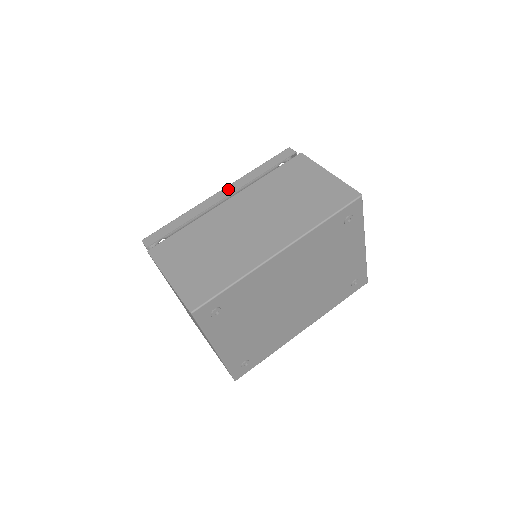
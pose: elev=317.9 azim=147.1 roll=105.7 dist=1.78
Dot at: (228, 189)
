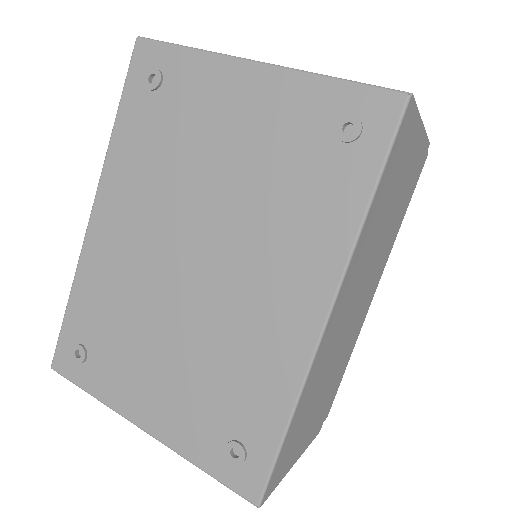
Dot at: occluded
